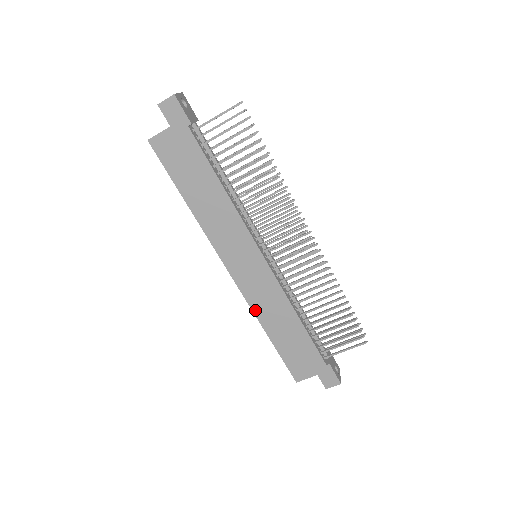
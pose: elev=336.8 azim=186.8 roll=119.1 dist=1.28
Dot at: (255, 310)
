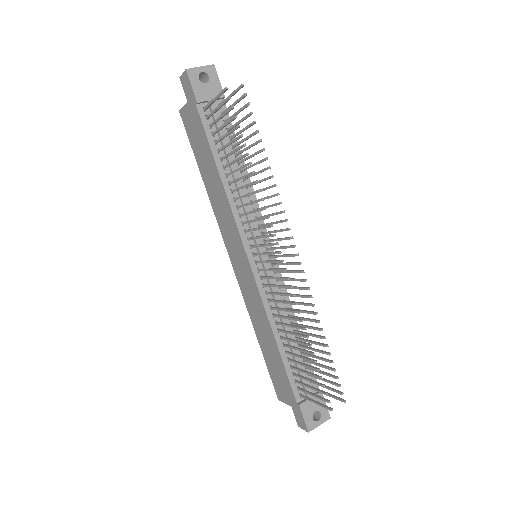
Dot at: (248, 308)
